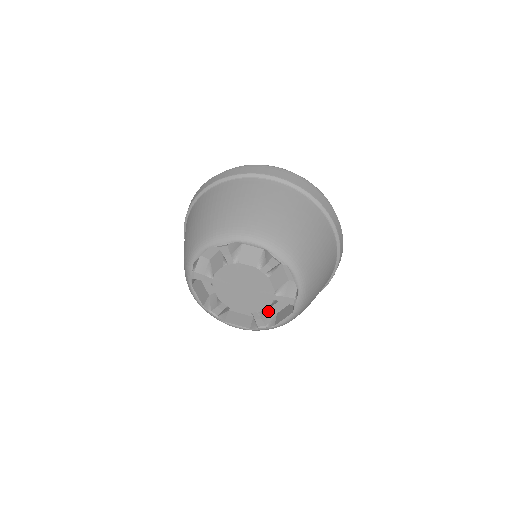
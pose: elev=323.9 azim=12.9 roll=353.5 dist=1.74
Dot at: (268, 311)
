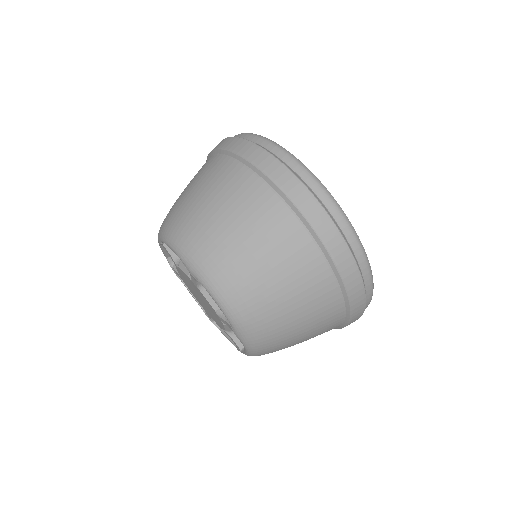
Dot at: occluded
